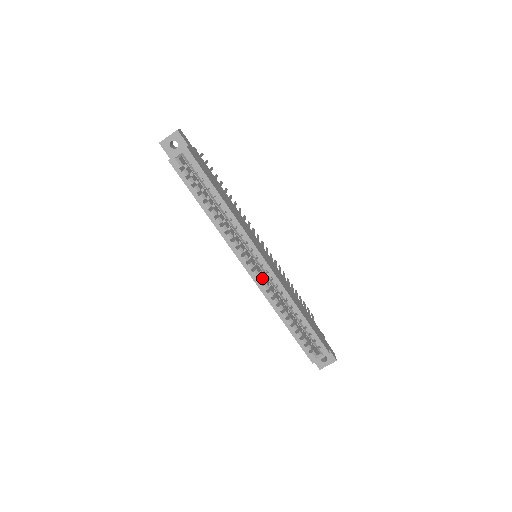
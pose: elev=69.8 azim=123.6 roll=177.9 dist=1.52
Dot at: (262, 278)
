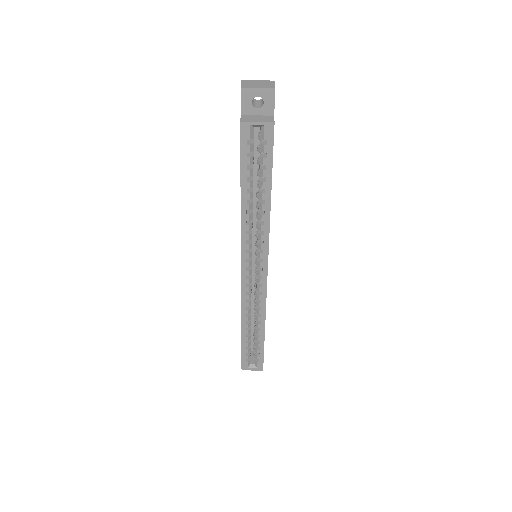
Dot at: (251, 287)
